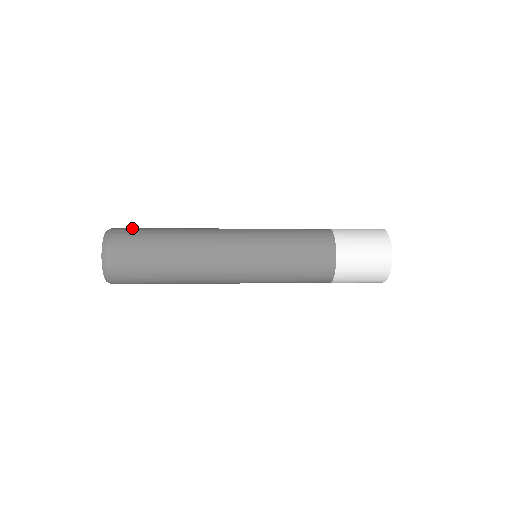
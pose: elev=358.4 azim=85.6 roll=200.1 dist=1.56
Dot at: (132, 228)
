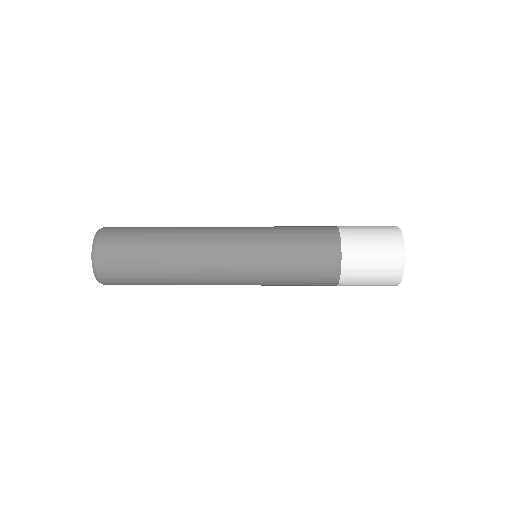
Dot at: (122, 230)
